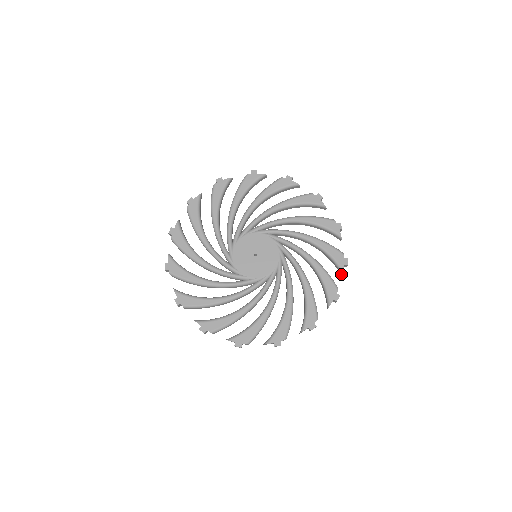
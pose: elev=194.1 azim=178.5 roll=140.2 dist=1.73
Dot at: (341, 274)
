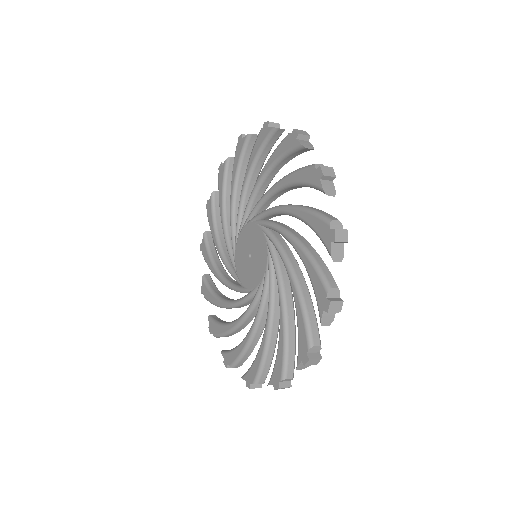
Dot at: (300, 367)
